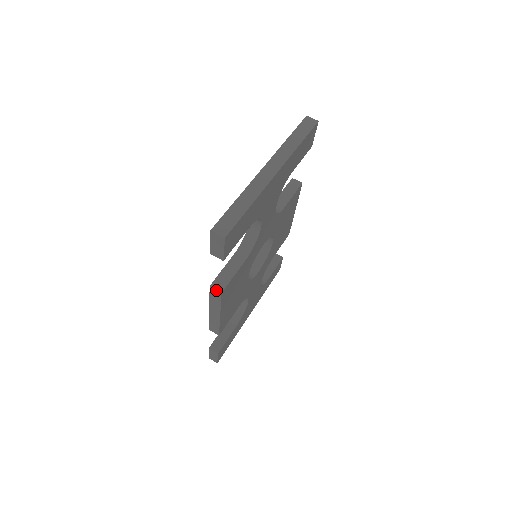
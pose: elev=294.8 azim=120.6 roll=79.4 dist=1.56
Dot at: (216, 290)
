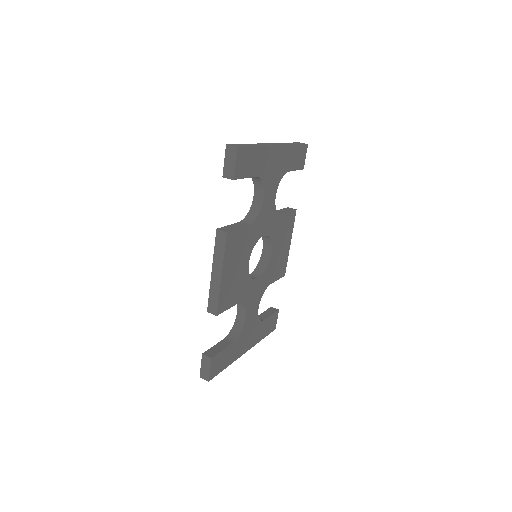
Dot at: (222, 231)
